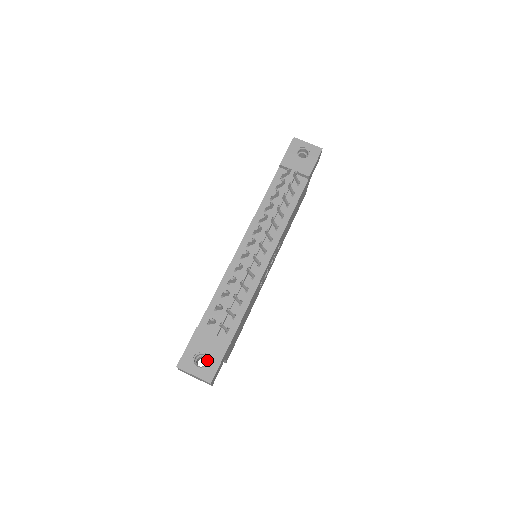
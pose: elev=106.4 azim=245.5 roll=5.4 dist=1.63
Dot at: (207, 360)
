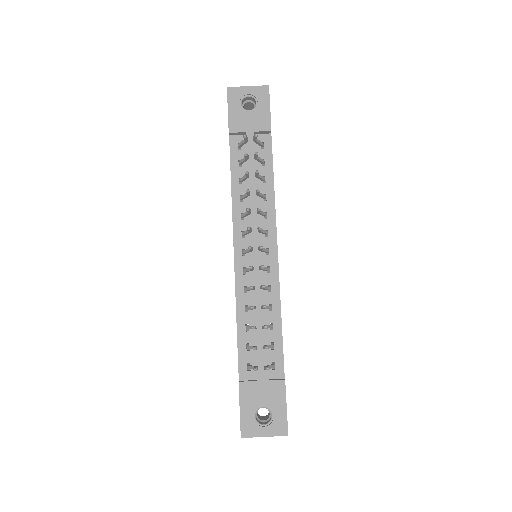
Dot at: (270, 412)
